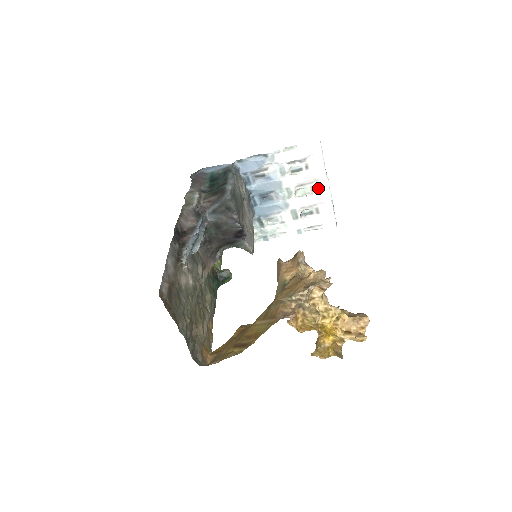
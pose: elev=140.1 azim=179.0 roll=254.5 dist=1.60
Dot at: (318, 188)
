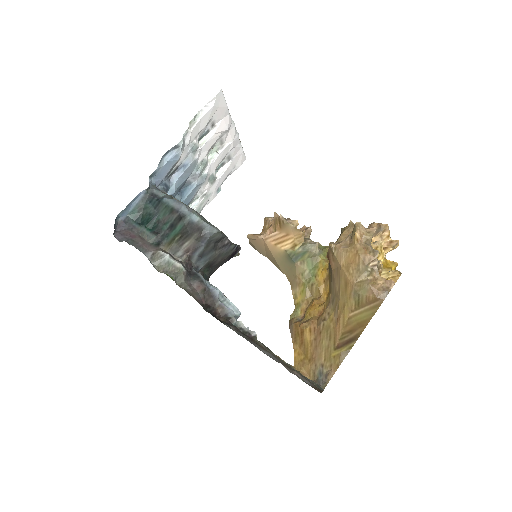
Dot at: (227, 137)
